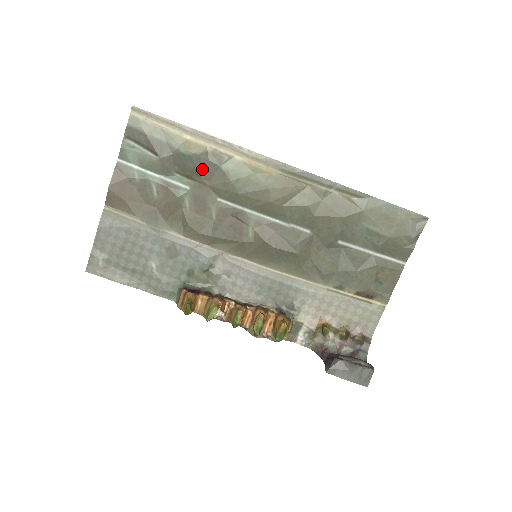
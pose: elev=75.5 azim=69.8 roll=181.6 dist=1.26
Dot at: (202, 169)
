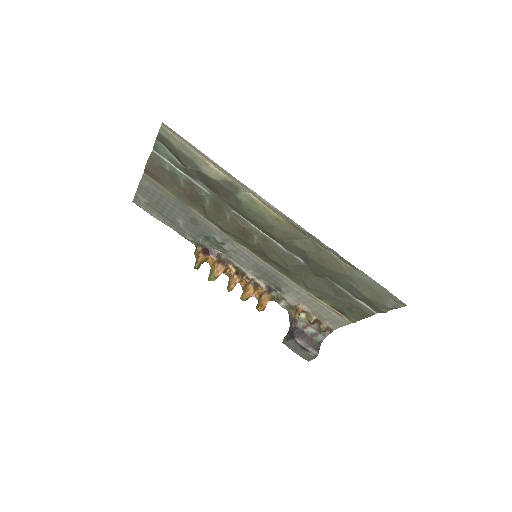
Dot at: (220, 190)
